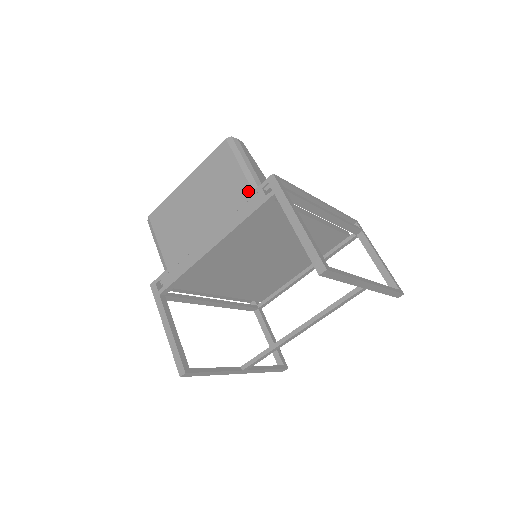
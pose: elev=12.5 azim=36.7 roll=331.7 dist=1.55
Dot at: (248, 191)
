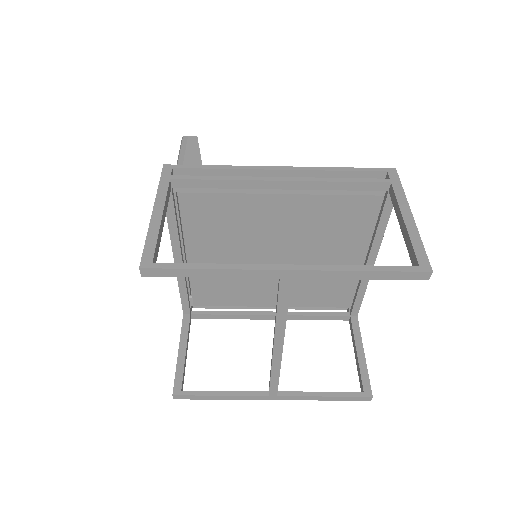
Dot at: occluded
